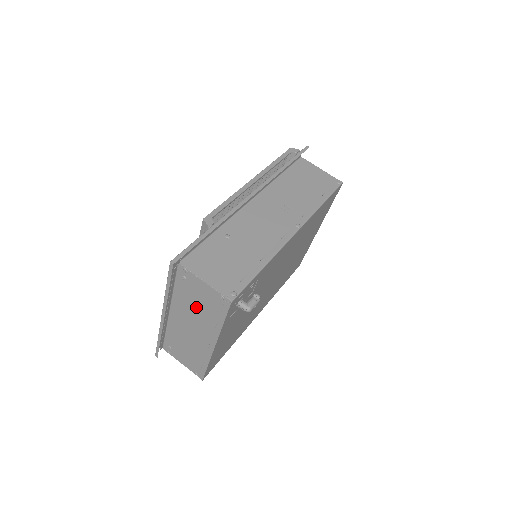
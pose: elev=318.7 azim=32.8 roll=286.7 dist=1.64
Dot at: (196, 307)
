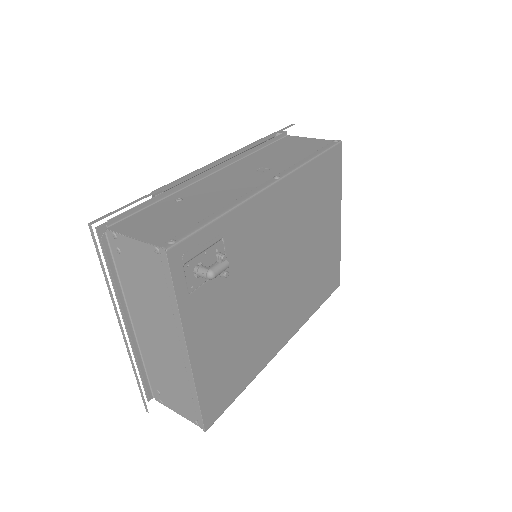
Dot at: (146, 293)
